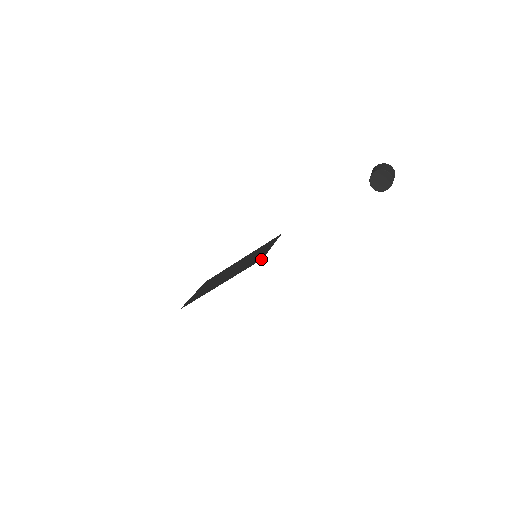
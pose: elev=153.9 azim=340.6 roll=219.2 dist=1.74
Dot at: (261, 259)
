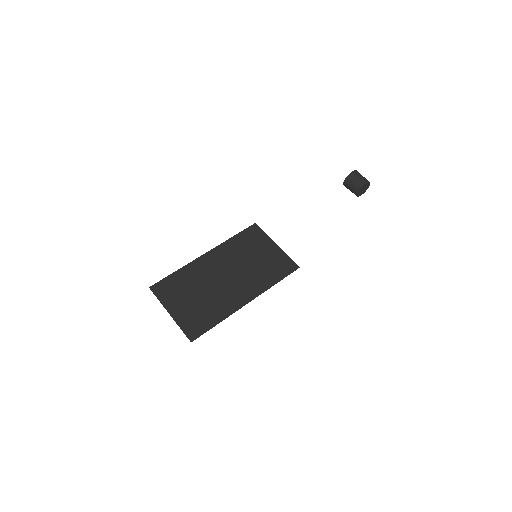
Dot at: (297, 267)
